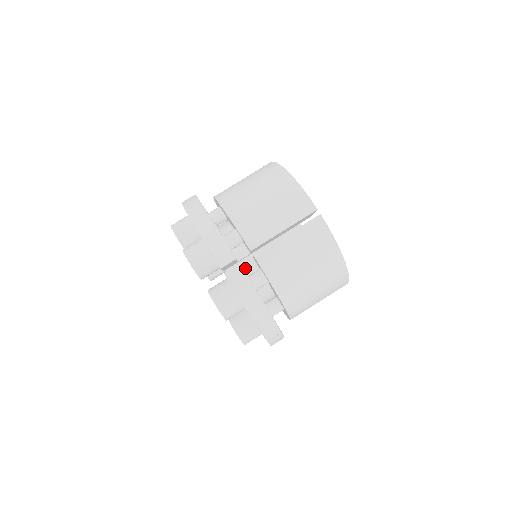
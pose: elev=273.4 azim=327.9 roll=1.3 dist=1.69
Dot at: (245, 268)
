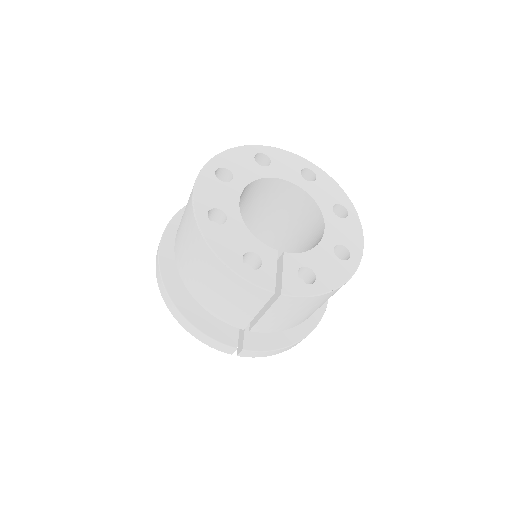
Dot at: occluded
